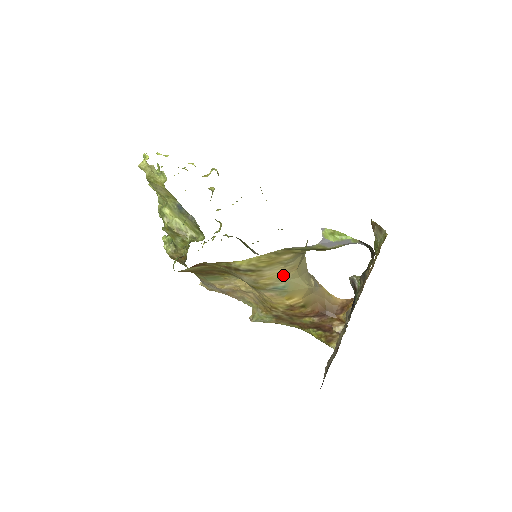
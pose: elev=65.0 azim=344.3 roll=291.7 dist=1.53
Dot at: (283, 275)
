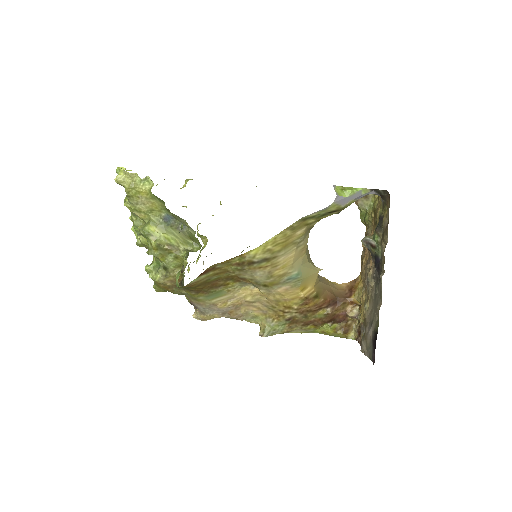
Dot at: (295, 260)
